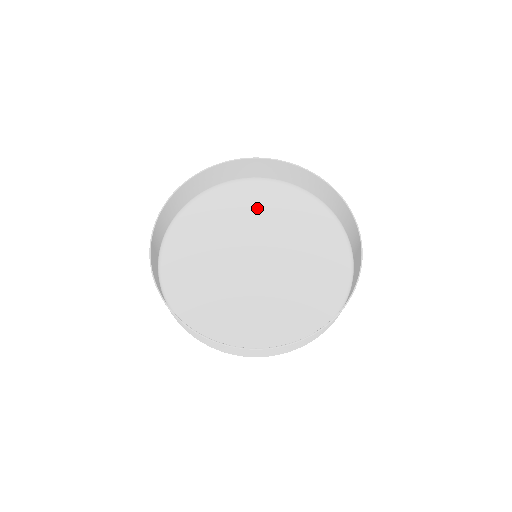
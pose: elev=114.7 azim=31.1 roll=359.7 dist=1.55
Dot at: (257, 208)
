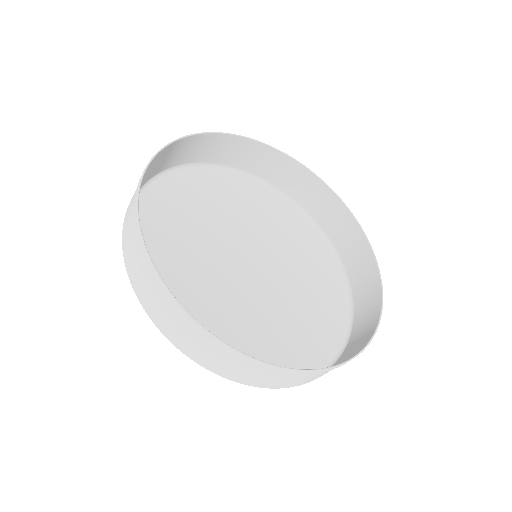
Dot at: (264, 212)
